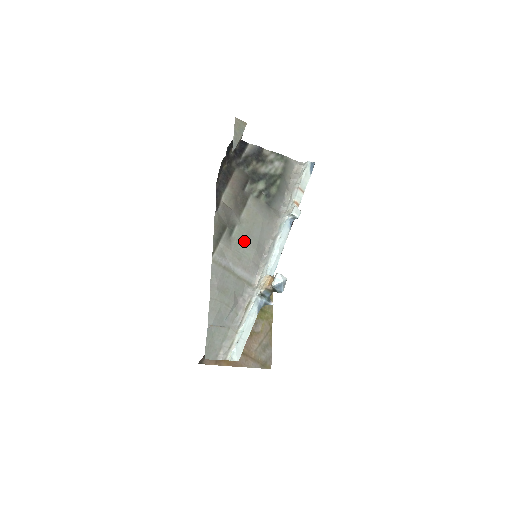
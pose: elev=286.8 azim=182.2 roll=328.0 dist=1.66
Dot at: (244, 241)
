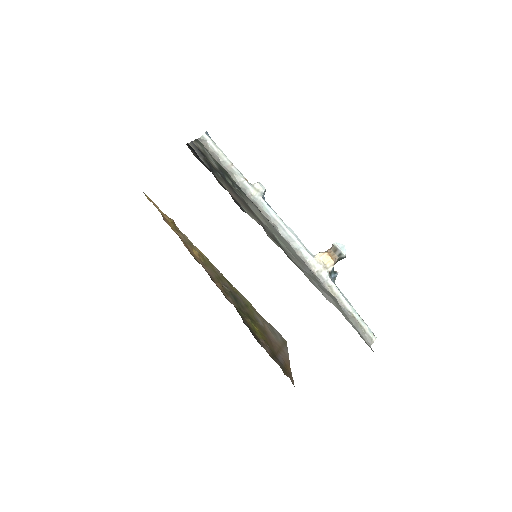
Dot at: (285, 243)
